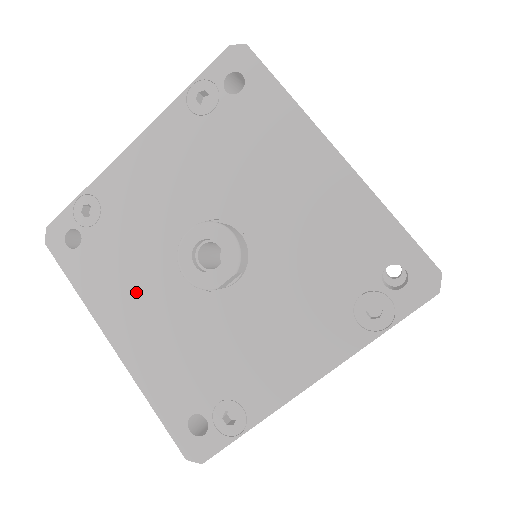
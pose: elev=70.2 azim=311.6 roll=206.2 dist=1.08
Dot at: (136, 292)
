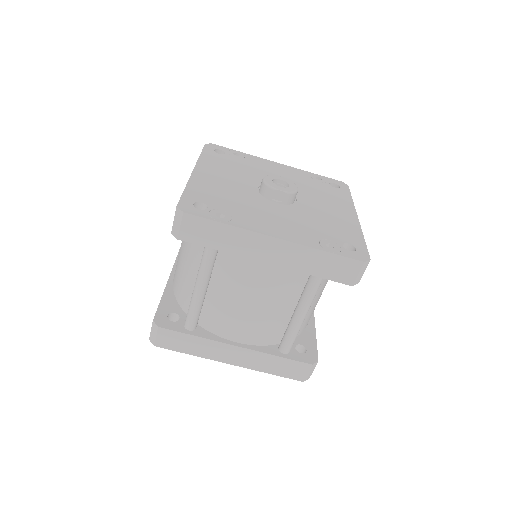
Dot at: (228, 174)
